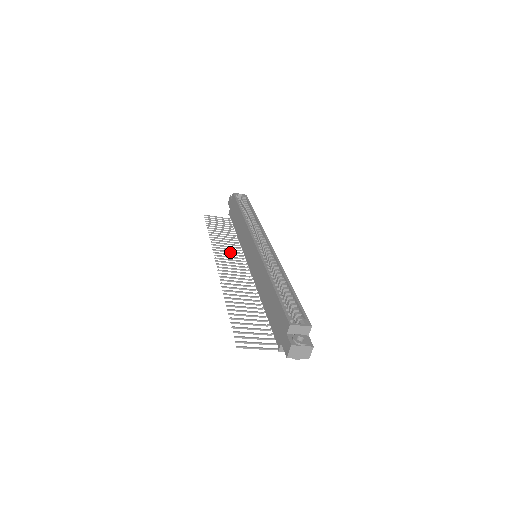
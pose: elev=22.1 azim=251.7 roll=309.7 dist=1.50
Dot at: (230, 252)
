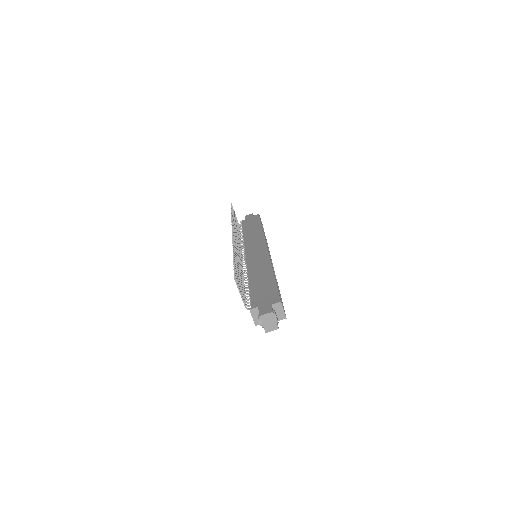
Dot at: (237, 237)
